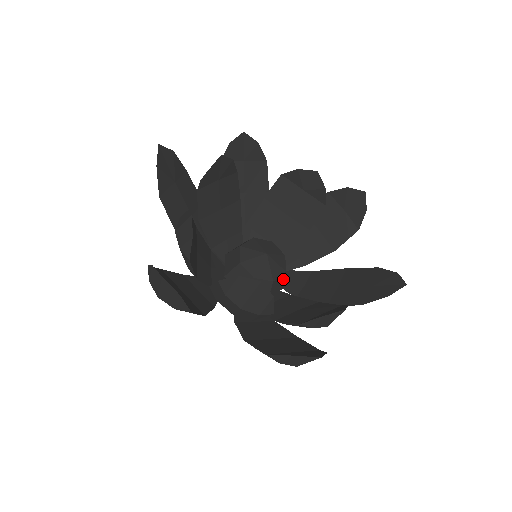
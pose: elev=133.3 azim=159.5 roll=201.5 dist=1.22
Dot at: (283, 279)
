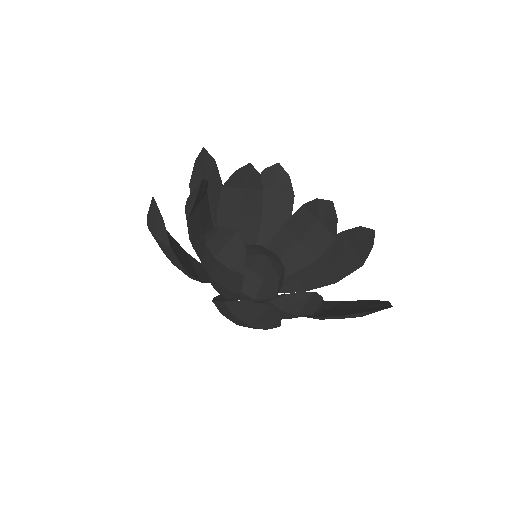
Dot at: (276, 285)
